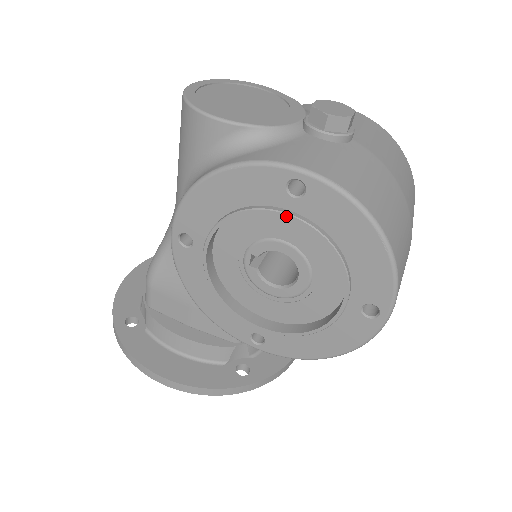
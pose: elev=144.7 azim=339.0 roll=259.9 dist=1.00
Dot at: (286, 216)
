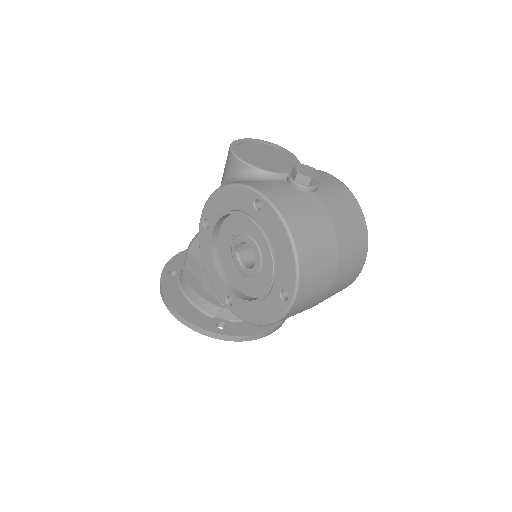
Dot at: (250, 219)
